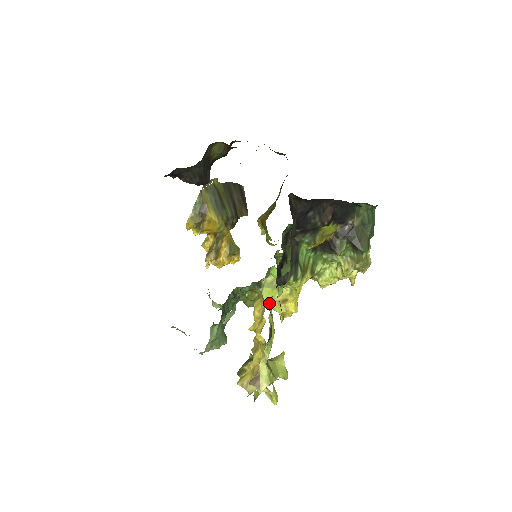
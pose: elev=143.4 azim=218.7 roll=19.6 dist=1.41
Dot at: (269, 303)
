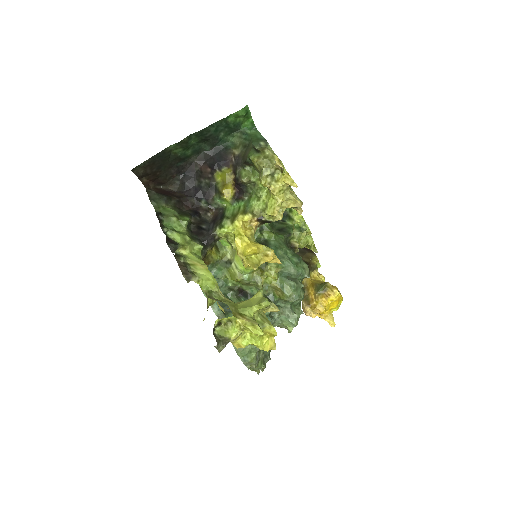
Dot at: (244, 267)
